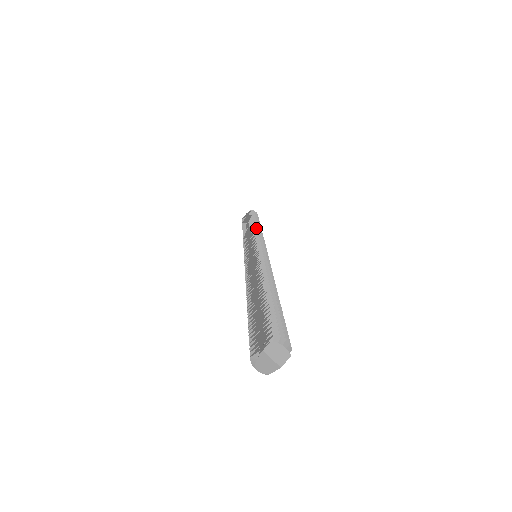
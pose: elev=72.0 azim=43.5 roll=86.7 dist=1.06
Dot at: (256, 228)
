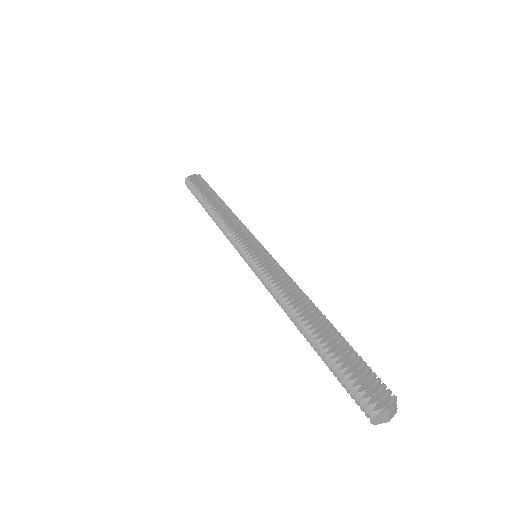
Dot at: occluded
